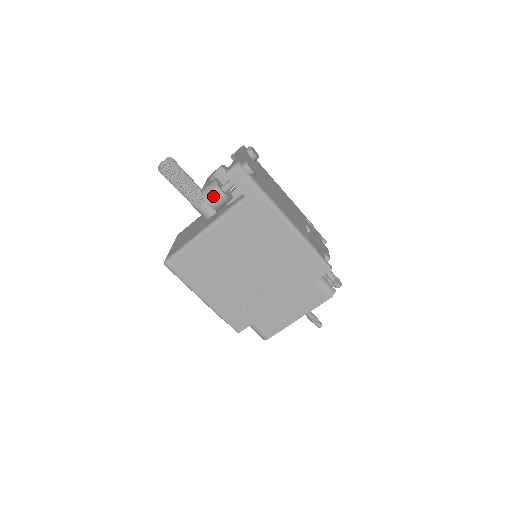
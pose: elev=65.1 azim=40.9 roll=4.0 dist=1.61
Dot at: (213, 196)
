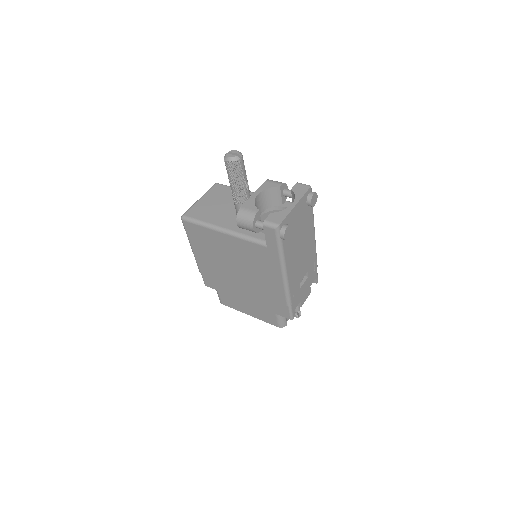
Dot at: (244, 223)
